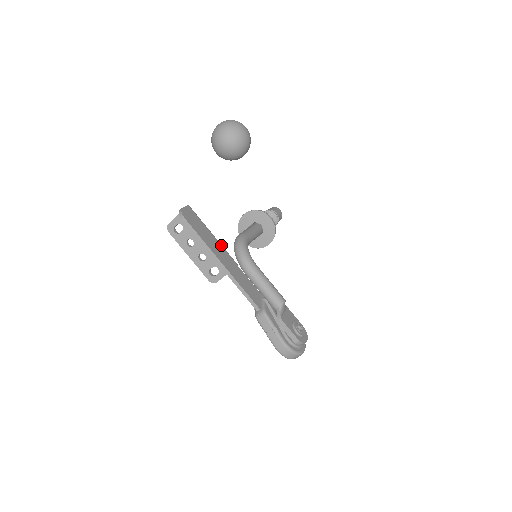
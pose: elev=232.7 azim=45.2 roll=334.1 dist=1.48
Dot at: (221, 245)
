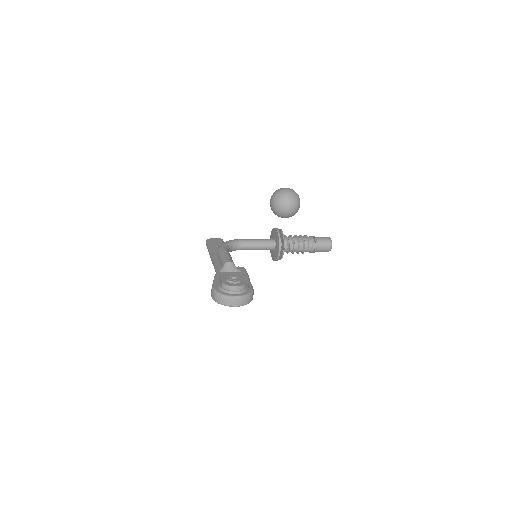
Dot at: occluded
